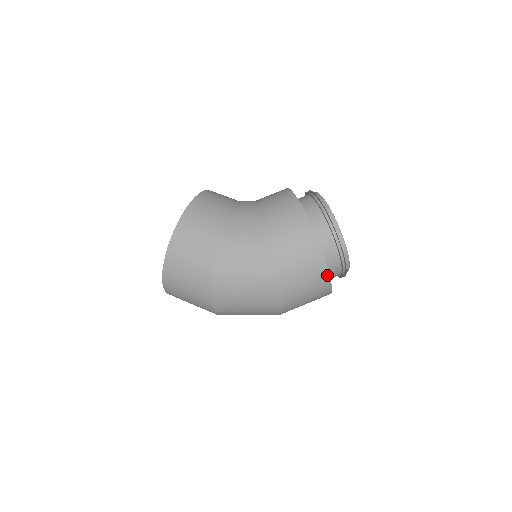
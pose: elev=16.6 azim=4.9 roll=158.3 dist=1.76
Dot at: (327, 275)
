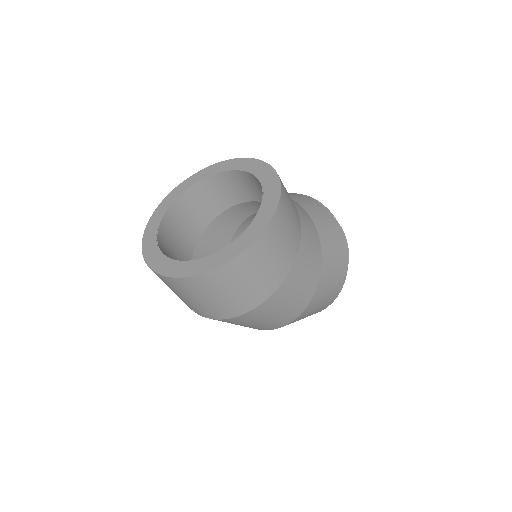
Dot at: occluded
